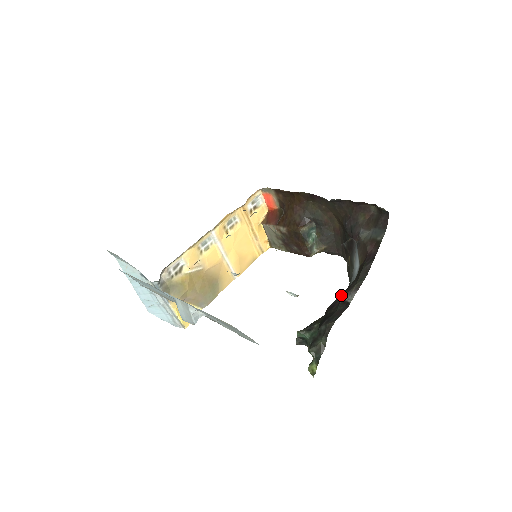
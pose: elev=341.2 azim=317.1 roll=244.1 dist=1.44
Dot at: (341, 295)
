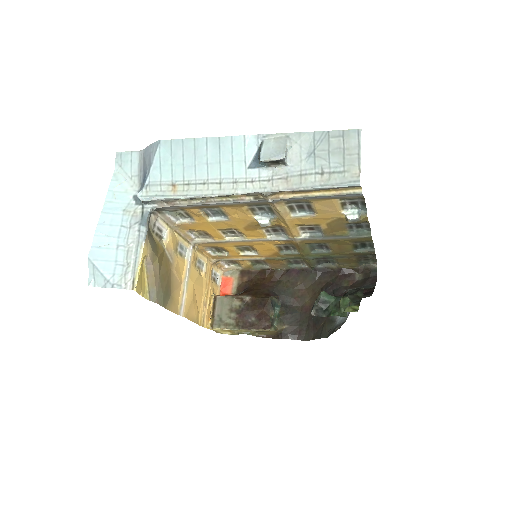
Dot at: occluded
